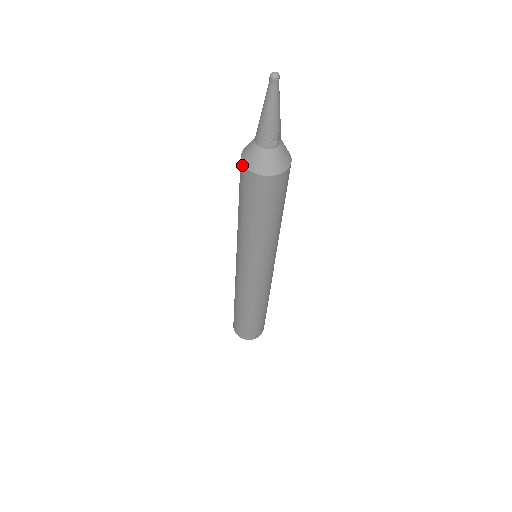
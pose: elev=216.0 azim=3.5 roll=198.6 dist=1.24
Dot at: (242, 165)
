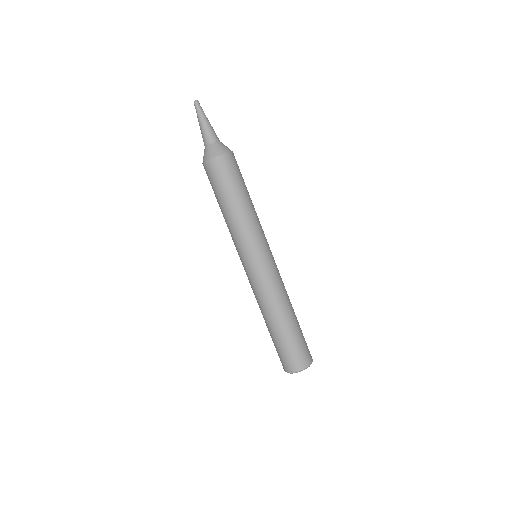
Dot at: (213, 159)
